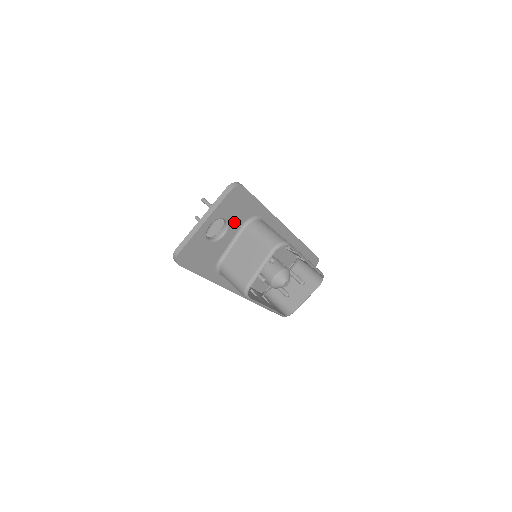
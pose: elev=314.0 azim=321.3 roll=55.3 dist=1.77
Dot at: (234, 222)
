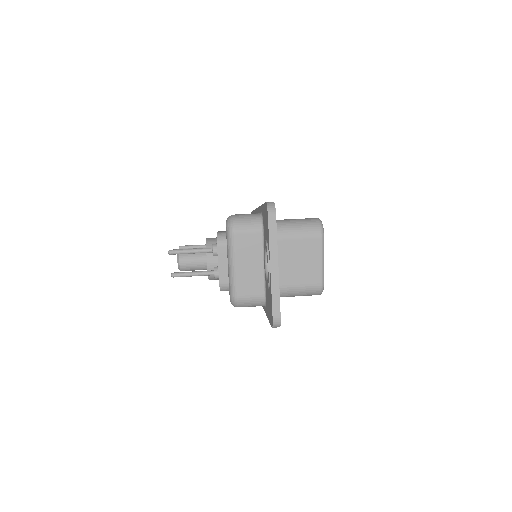
Dot at: occluded
